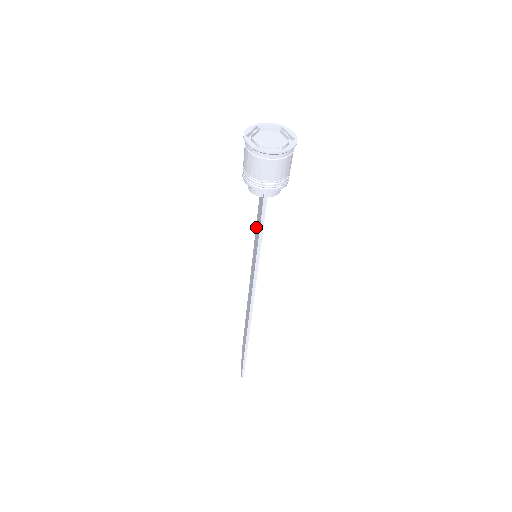
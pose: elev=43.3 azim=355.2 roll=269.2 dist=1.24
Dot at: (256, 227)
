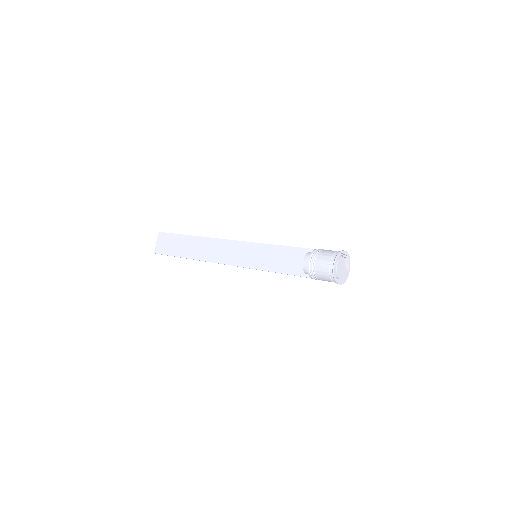
Dot at: (272, 248)
